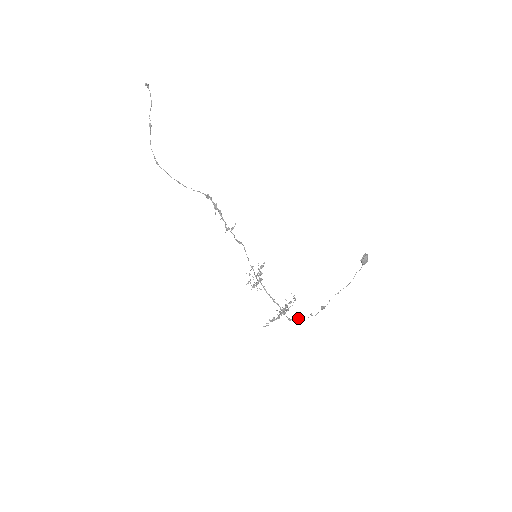
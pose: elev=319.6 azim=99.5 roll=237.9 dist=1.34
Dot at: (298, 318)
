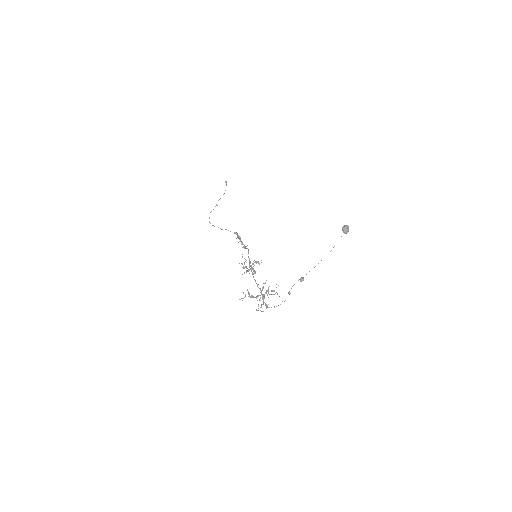
Dot at: occluded
